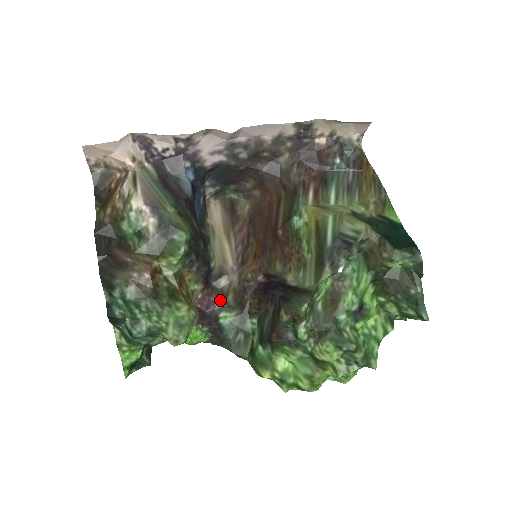
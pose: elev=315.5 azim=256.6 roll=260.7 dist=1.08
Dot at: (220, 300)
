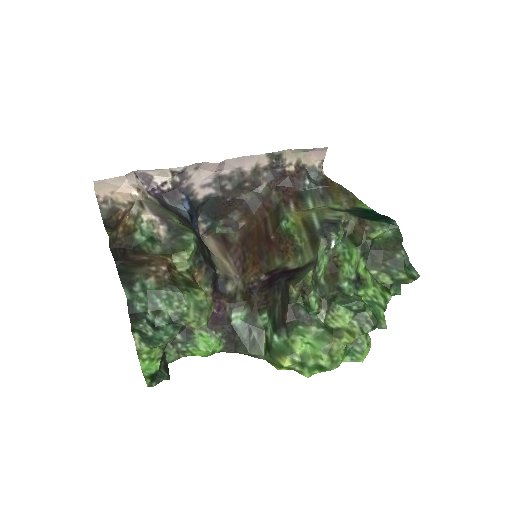
Dot at: (230, 302)
